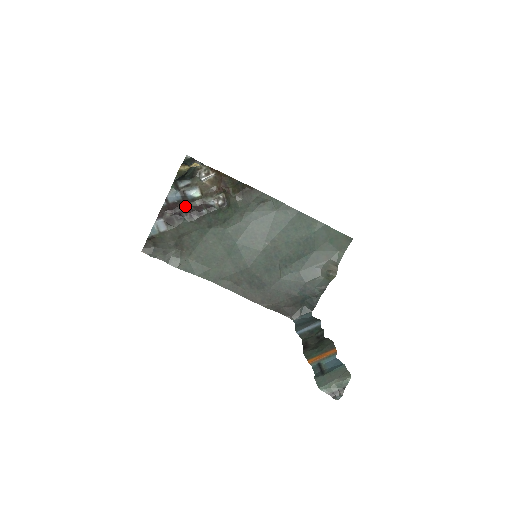
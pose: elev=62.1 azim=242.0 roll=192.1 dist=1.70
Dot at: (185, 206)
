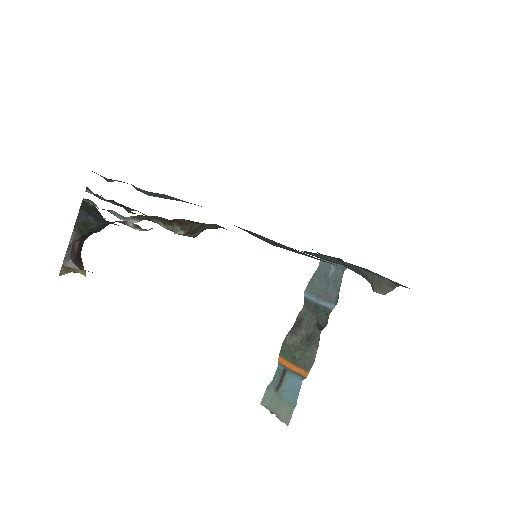
Dot at: occluded
